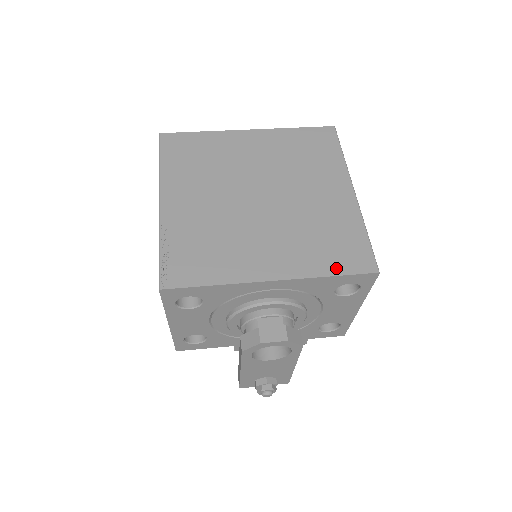
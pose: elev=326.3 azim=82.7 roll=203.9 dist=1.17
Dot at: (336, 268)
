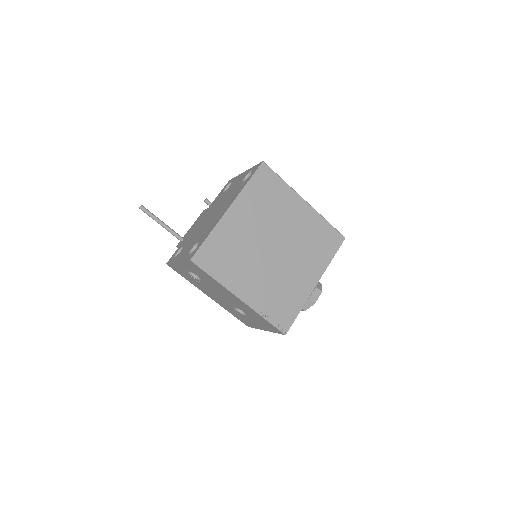
Dot at: (331, 253)
